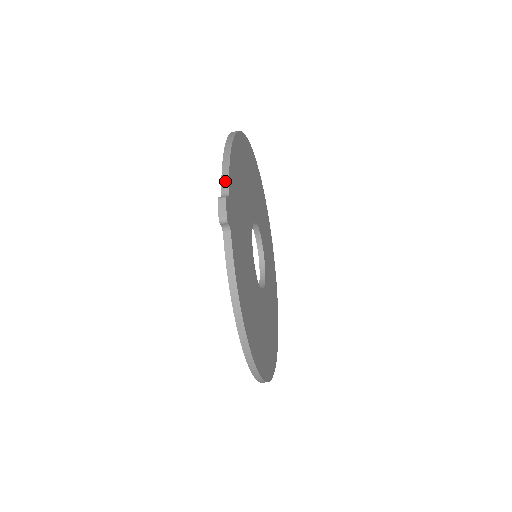
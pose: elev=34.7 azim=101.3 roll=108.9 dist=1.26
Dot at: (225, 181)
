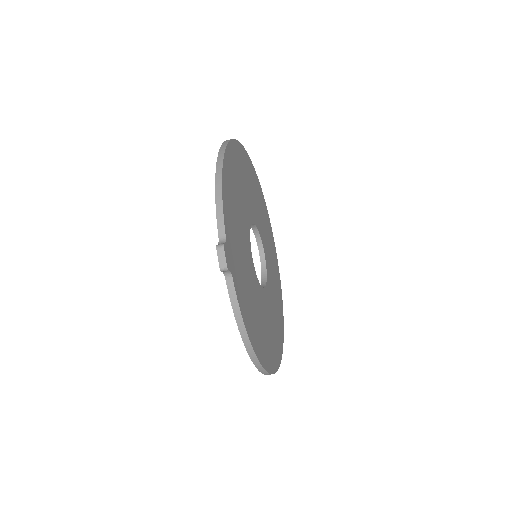
Dot at: (220, 223)
